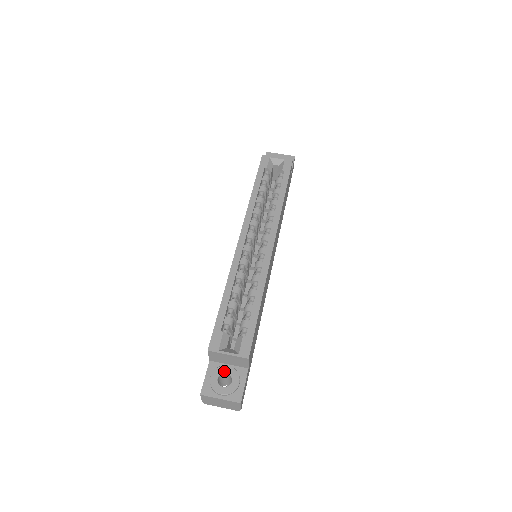
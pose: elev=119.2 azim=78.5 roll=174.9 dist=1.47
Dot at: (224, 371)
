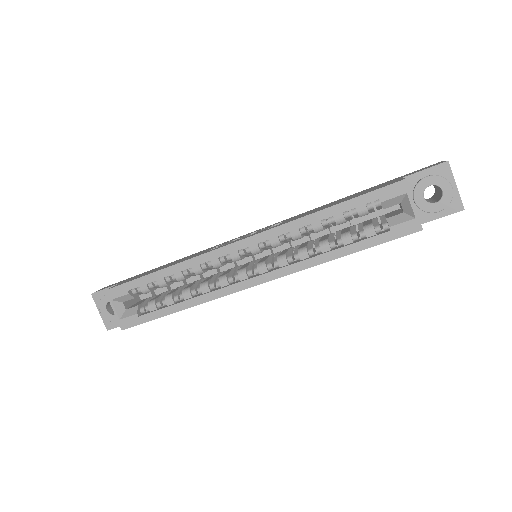
Dot at: occluded
